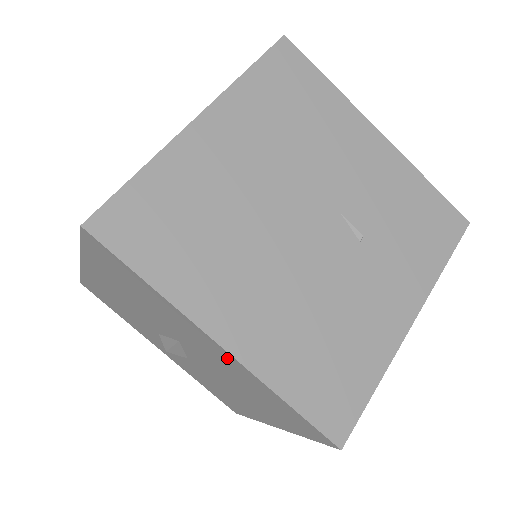
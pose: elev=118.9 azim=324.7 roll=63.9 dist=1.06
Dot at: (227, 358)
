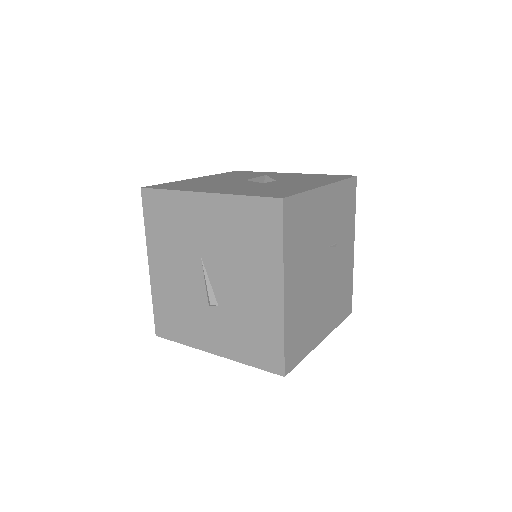
Dot at: occluded
